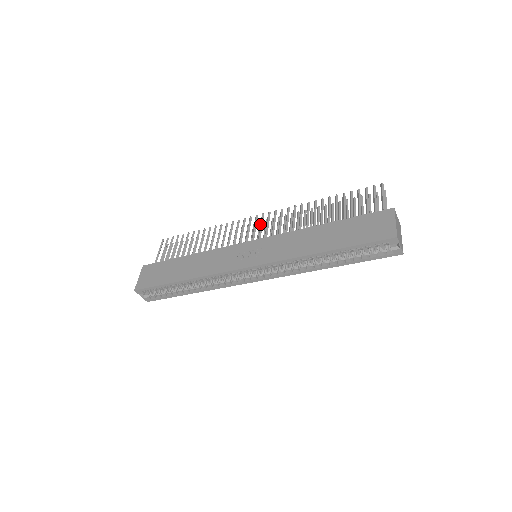
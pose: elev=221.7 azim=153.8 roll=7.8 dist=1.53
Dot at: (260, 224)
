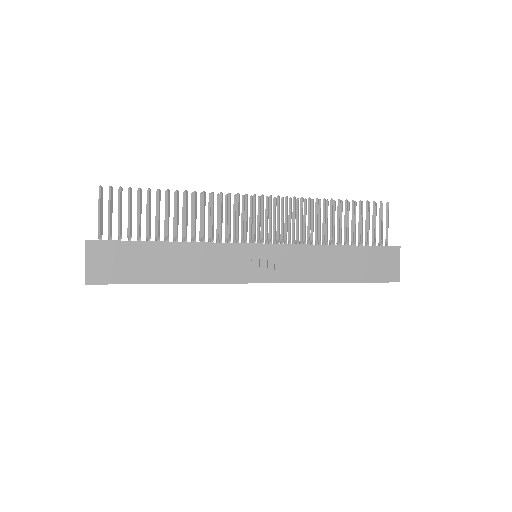
Dot at: (262, 213)
